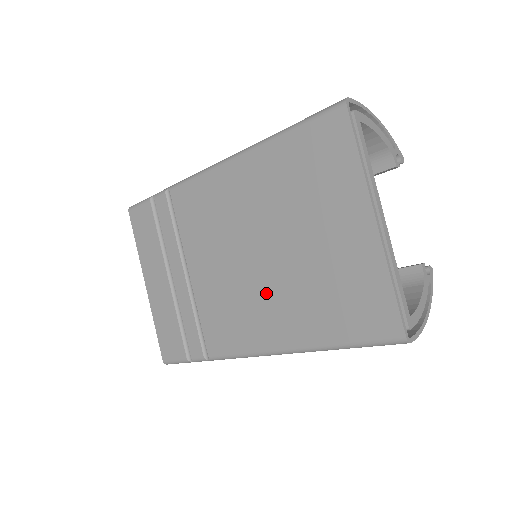
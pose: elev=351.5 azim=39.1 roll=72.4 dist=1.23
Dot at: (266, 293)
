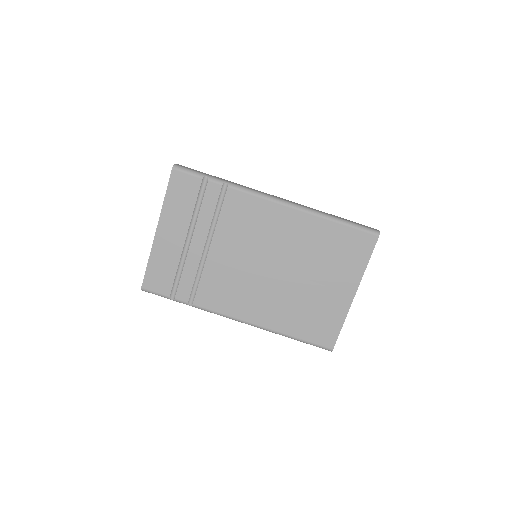
Dot at: (267, 293)
